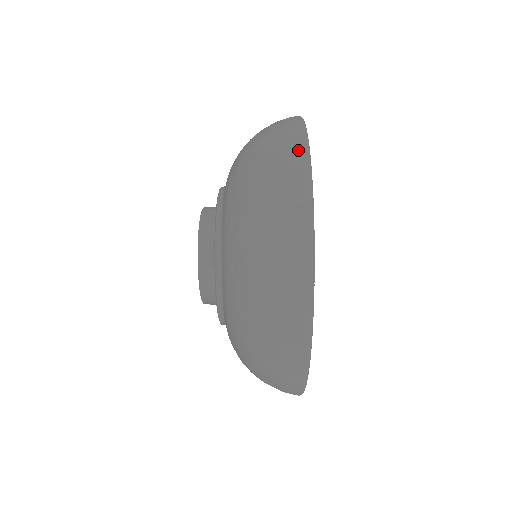
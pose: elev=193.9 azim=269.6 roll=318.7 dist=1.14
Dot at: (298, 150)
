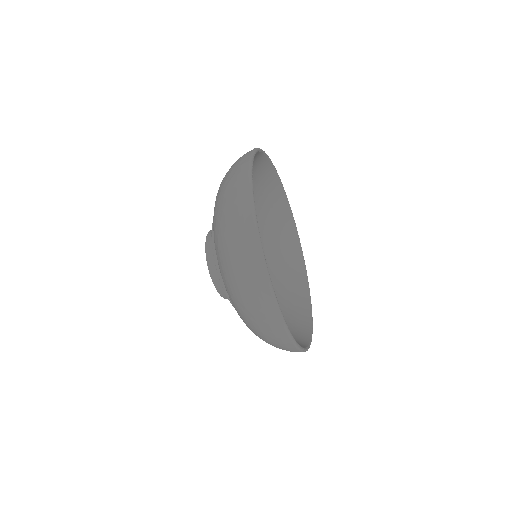
Dot at: occluded
